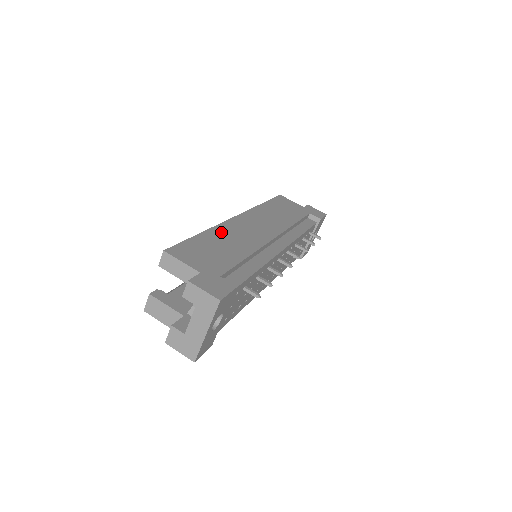
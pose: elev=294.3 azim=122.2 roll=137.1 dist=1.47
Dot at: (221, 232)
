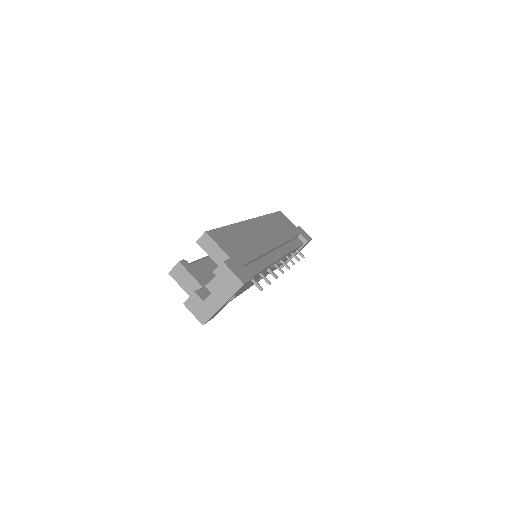
Dot at: (242, 229)
